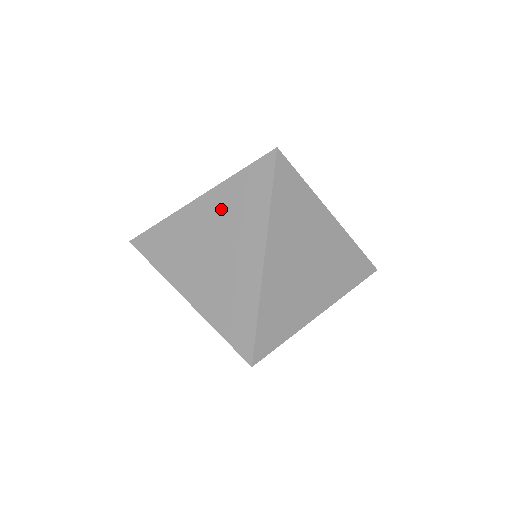
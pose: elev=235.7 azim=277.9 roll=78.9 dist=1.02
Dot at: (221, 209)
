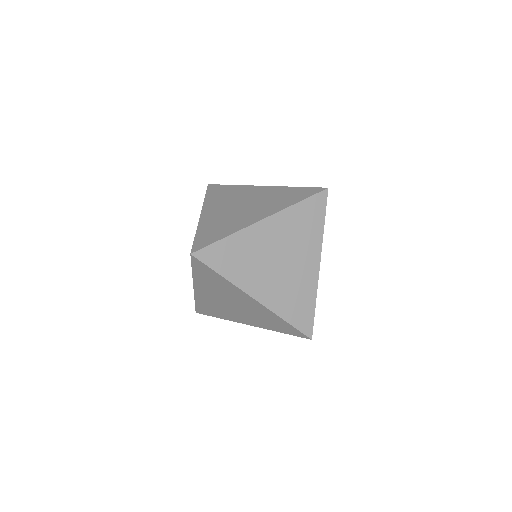
Dot at: (287, 229)
